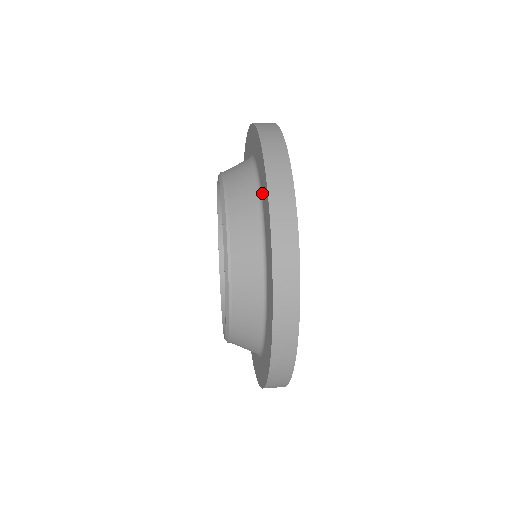
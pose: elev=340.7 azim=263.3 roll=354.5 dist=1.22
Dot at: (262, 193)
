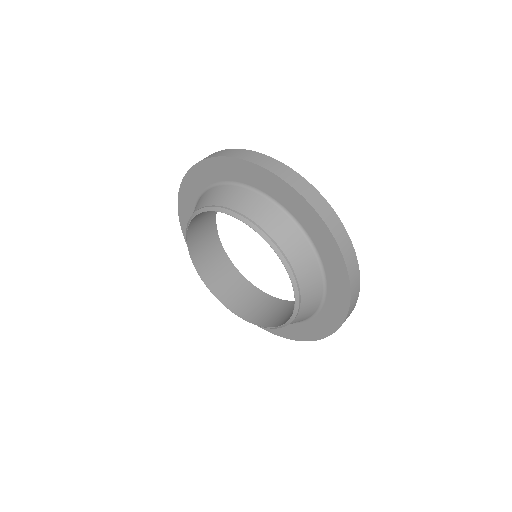
Dot at: (253, 184)
